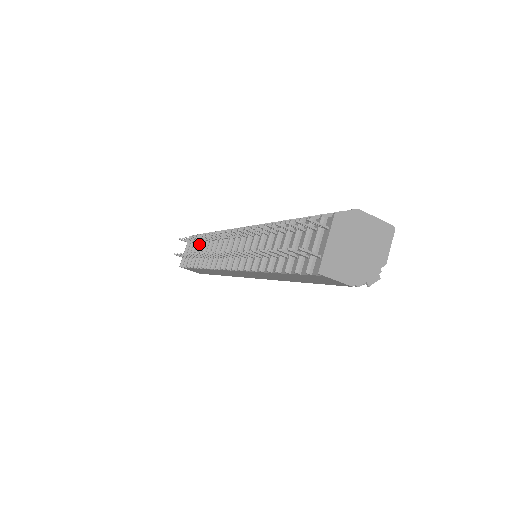
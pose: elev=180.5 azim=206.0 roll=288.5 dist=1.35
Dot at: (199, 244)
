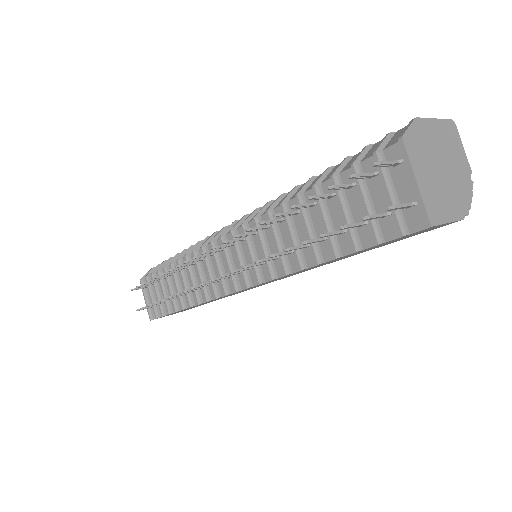
Dot at: (162, 282)
